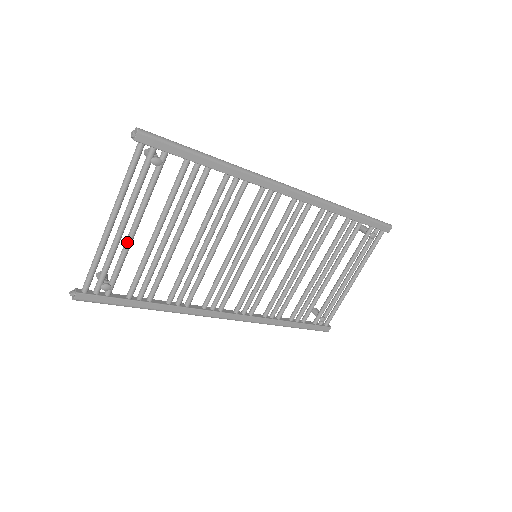
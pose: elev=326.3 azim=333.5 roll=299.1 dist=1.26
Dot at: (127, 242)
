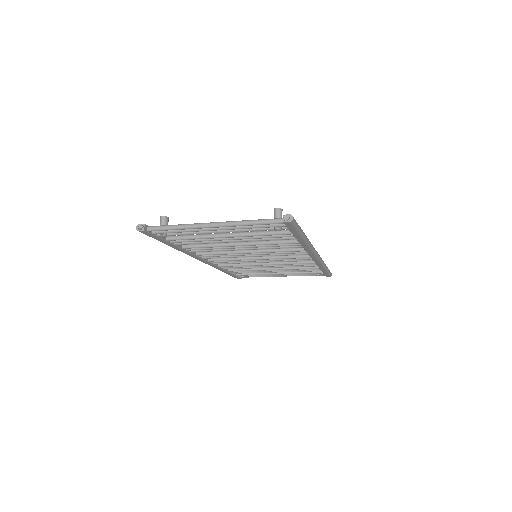
Dot at: (206, 232)
